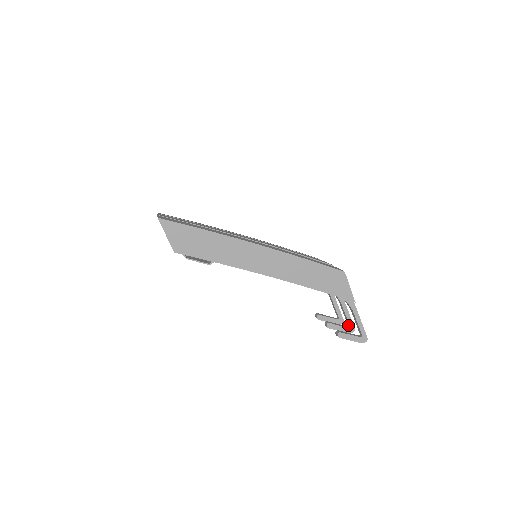
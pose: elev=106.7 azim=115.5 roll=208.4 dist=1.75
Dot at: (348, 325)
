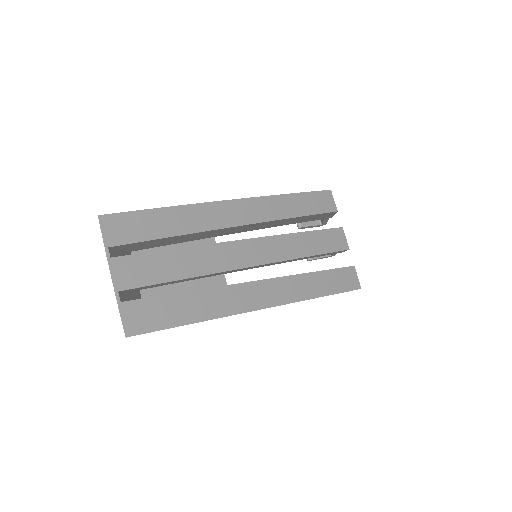
Dot at: occluded
